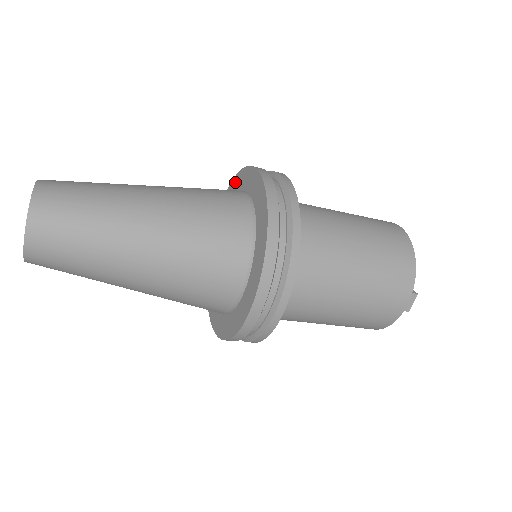
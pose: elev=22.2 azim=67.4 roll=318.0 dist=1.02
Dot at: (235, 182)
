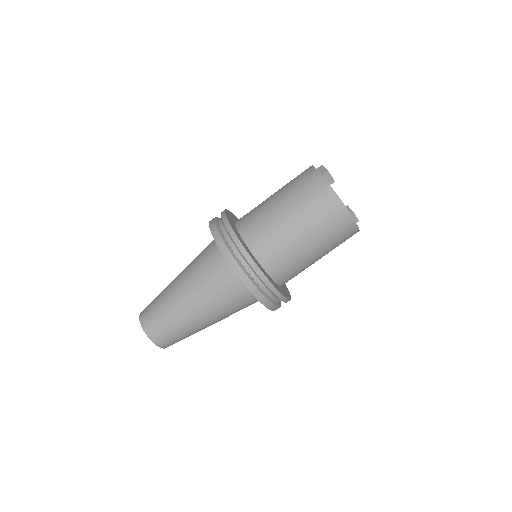
Dot at: occluded
